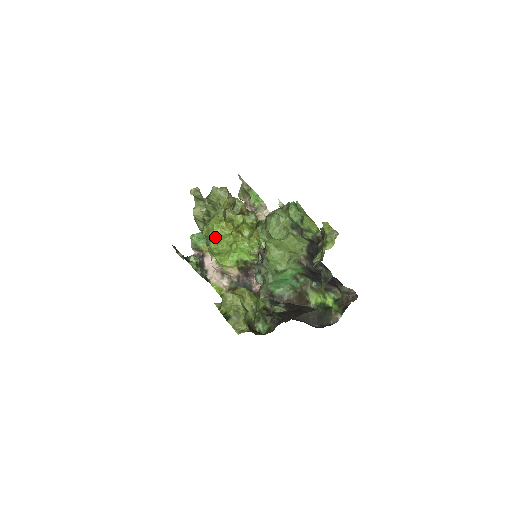
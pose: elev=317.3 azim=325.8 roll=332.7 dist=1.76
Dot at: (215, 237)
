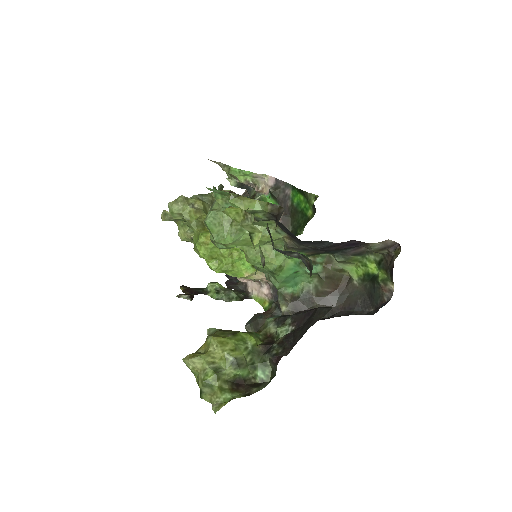
Dot at: (206, 257)
